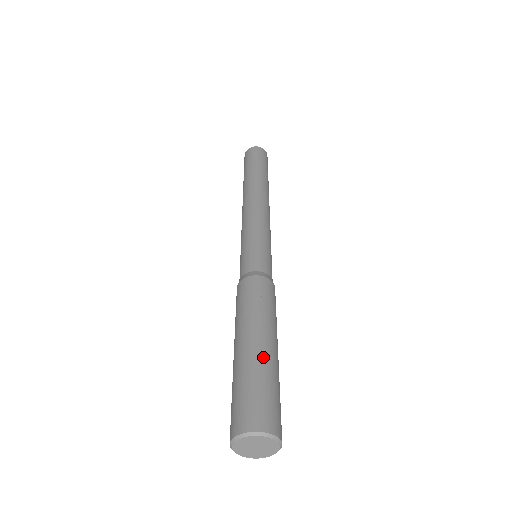
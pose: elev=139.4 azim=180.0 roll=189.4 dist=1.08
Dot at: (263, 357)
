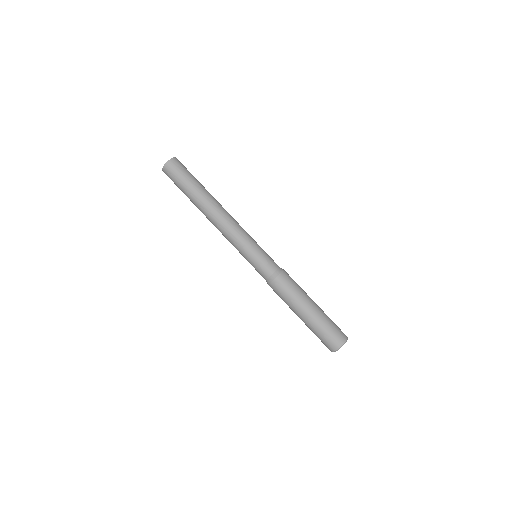
Dot at: (319, 315)
